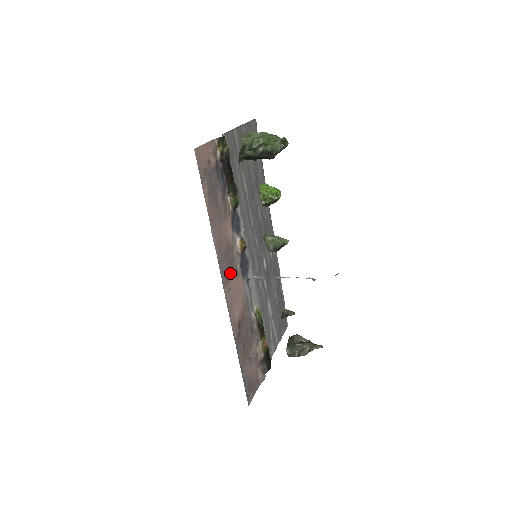
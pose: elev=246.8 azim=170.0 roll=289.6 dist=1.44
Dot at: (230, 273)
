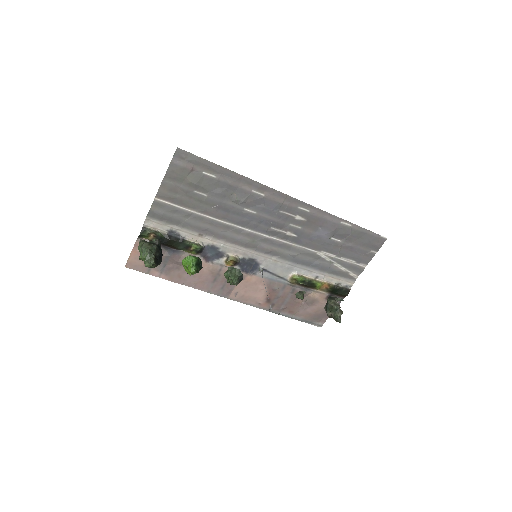
Dot at: (230, 285)
